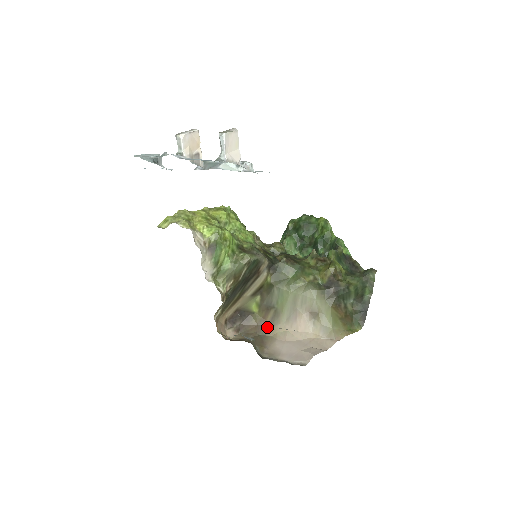
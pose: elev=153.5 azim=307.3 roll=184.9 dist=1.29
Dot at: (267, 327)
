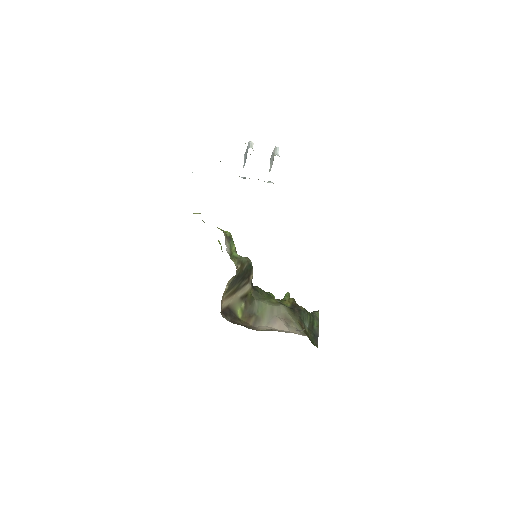
Dot at: (252, 327)
